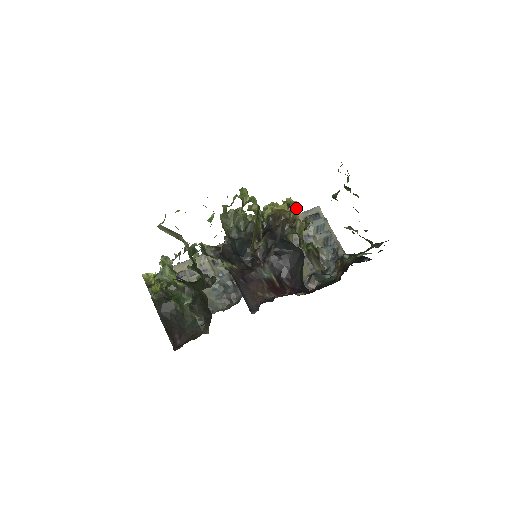
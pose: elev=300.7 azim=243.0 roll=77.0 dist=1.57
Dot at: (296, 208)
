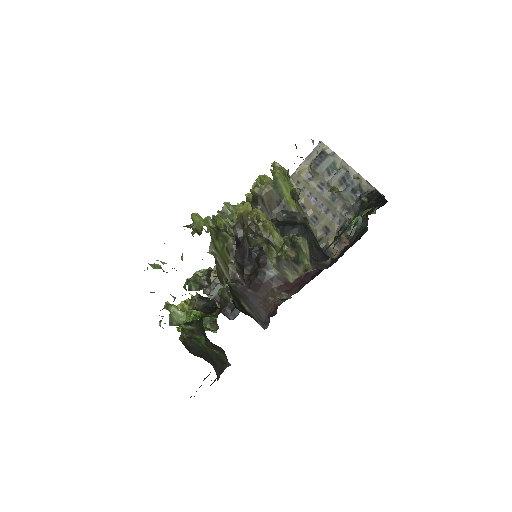
Dot at: (280, 177)
